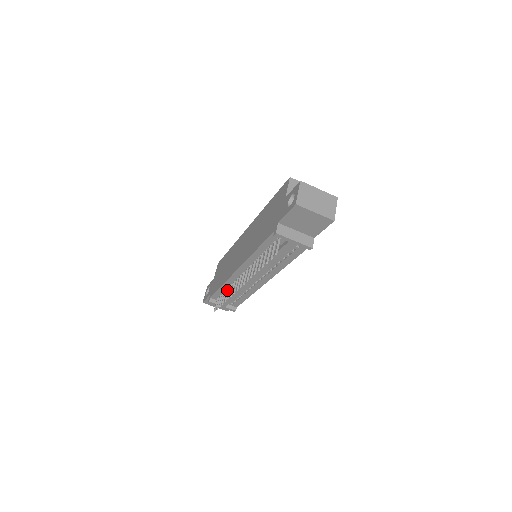
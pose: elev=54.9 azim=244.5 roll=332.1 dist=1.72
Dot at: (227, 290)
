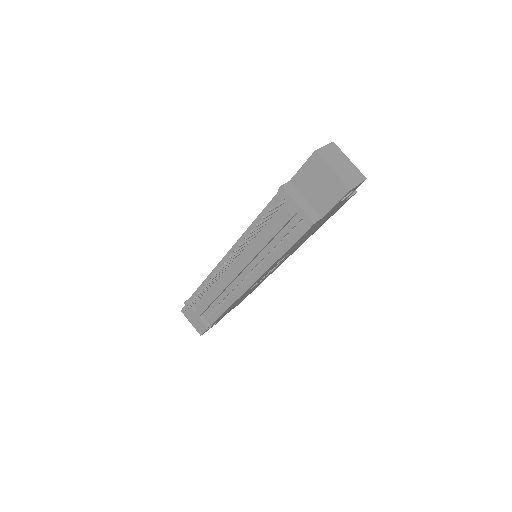
Dot at: occluded
